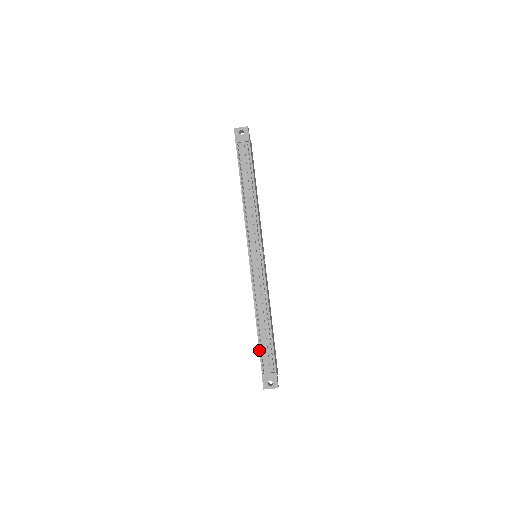
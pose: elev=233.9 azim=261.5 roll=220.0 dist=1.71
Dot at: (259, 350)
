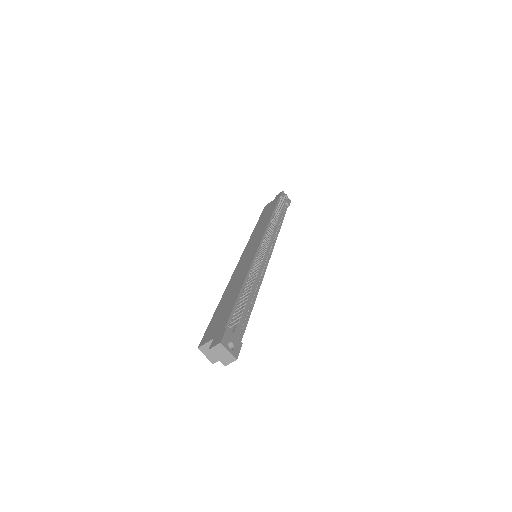
Dot at: (234, 307)
